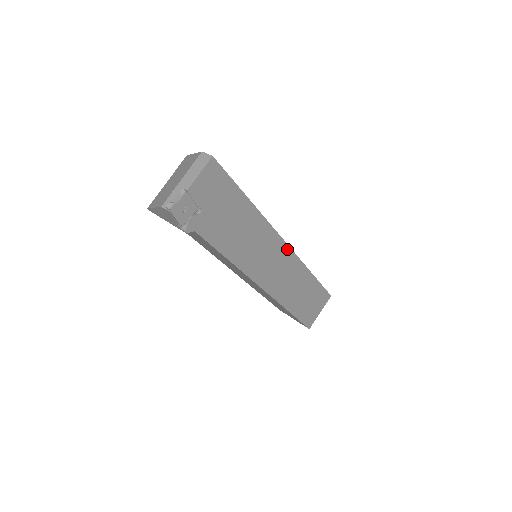
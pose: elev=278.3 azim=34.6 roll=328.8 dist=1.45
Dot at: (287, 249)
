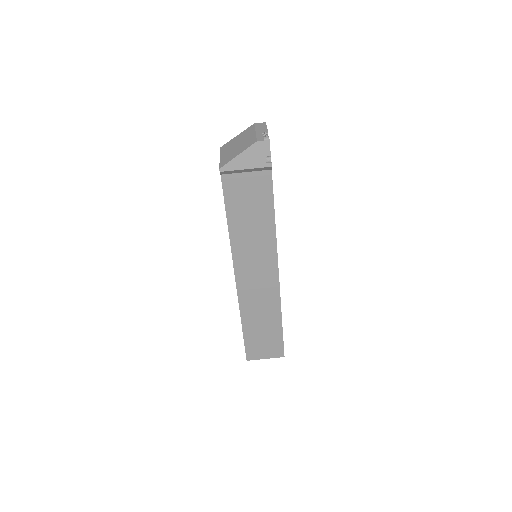
Dot at: occluded
